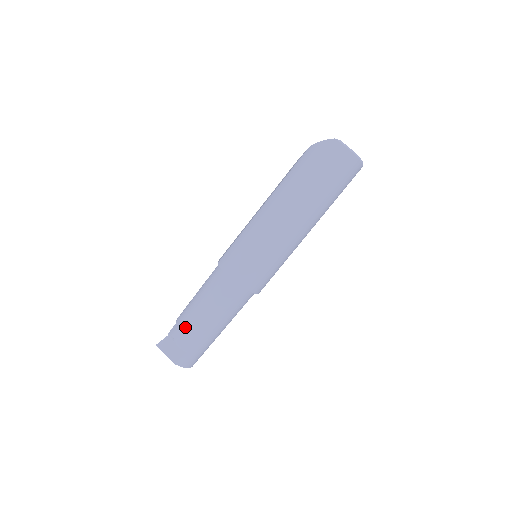
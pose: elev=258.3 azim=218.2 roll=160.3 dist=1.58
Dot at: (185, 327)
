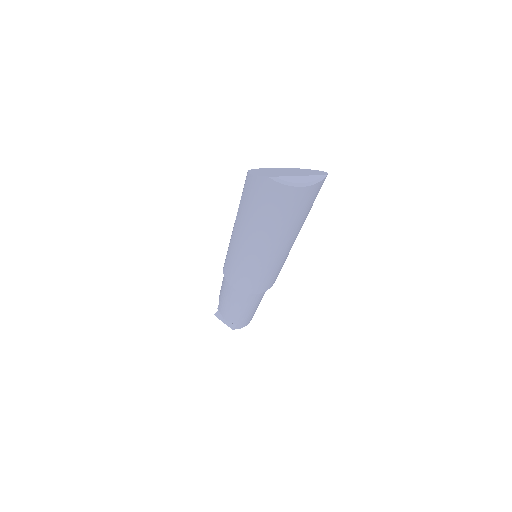
Dot at: (225, 312)
